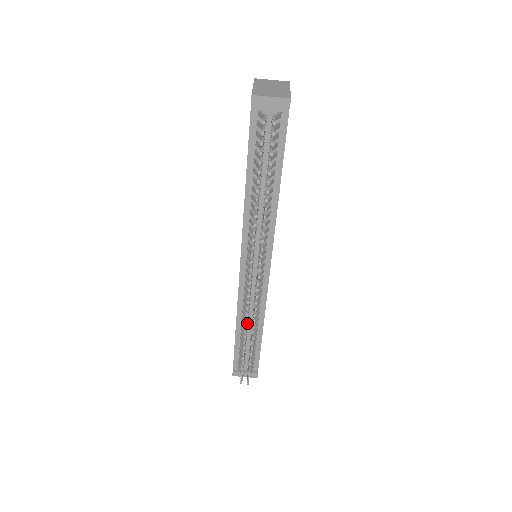
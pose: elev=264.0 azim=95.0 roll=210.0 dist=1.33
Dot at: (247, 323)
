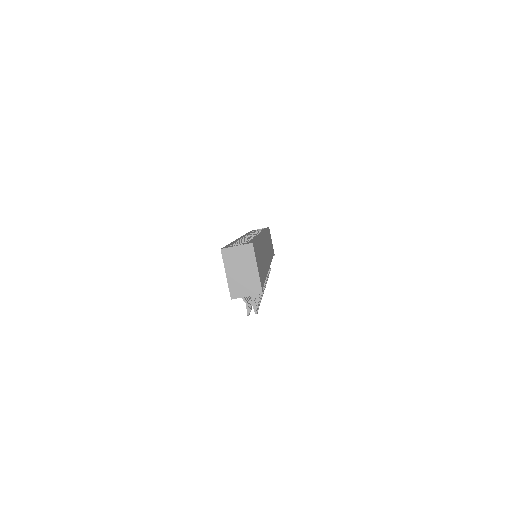
Dot at: occluded
